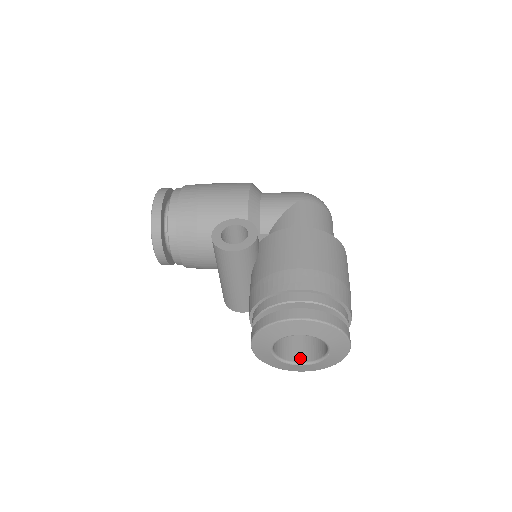
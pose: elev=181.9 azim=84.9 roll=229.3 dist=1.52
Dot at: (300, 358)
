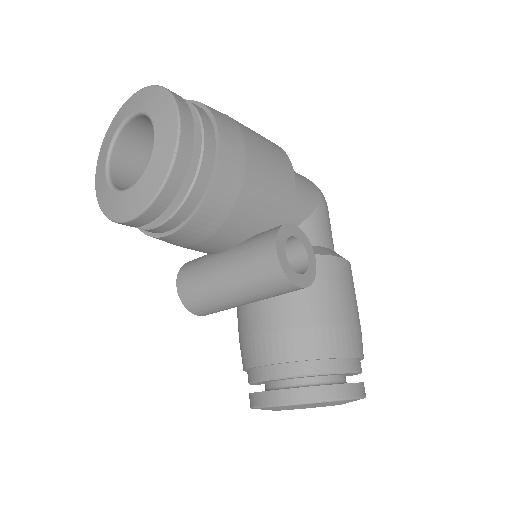
Dot at: occluded
